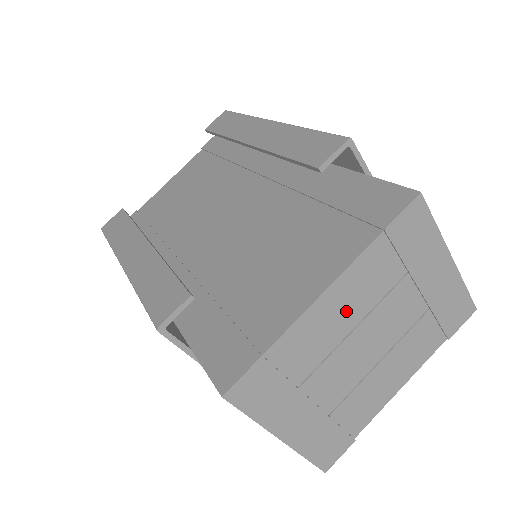
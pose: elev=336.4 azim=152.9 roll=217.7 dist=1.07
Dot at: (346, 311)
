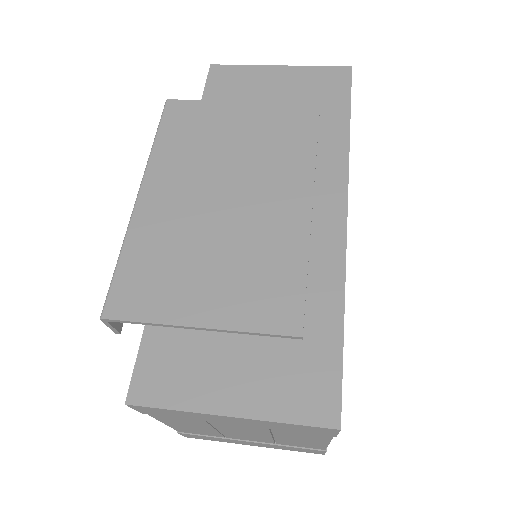
Dot at: (194, 426)
